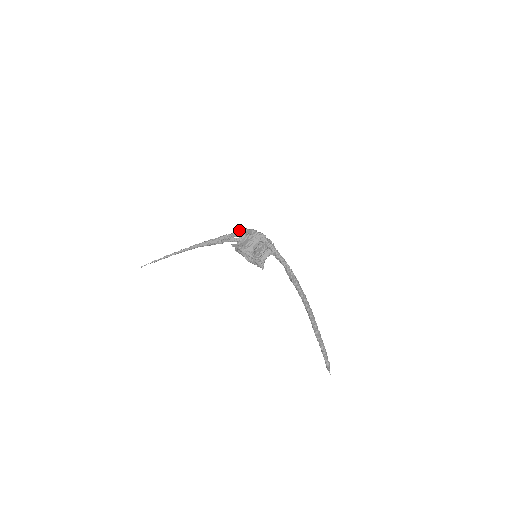
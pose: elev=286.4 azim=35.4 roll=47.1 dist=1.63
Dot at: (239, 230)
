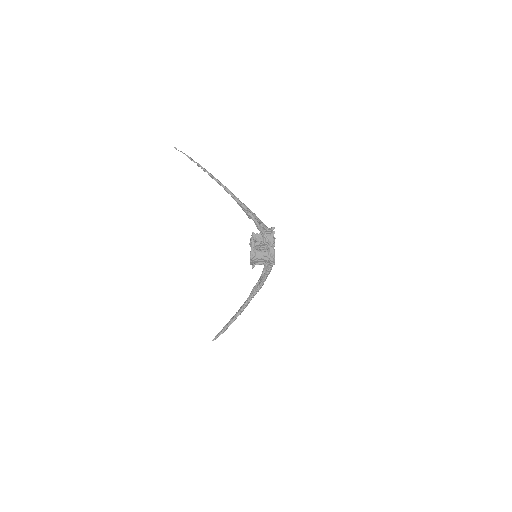
Dot at: (269, 237)
